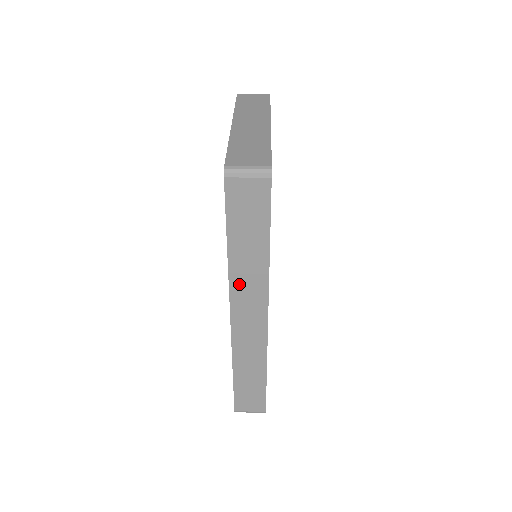
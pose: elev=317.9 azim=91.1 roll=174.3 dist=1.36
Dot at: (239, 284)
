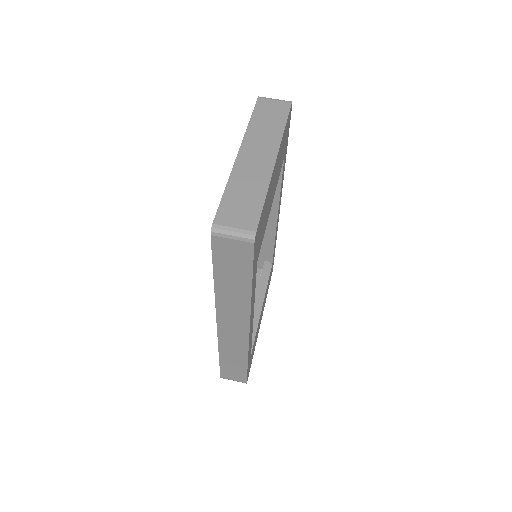
Dot at: (224, 305)
